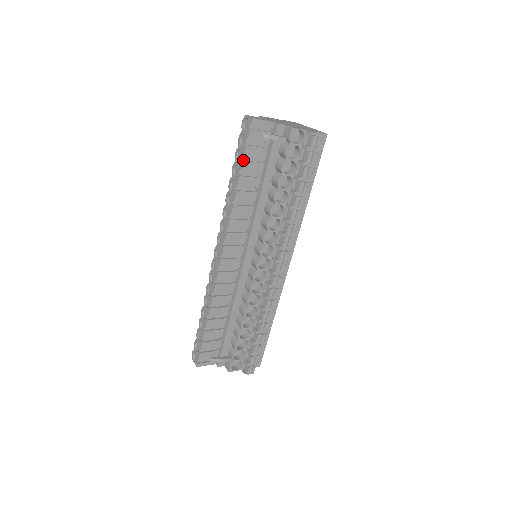
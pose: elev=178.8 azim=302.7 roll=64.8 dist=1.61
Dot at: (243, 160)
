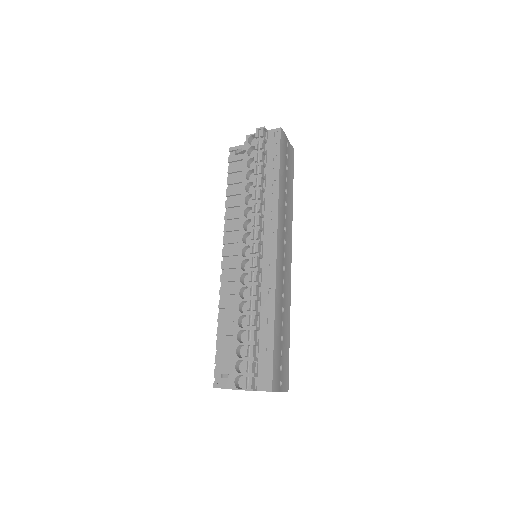
Dot at: (229, 178)
